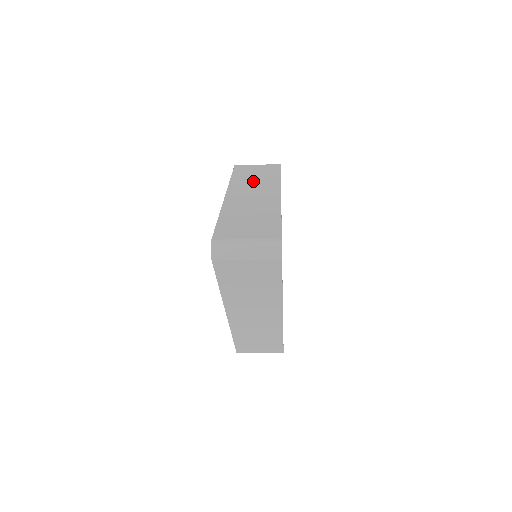
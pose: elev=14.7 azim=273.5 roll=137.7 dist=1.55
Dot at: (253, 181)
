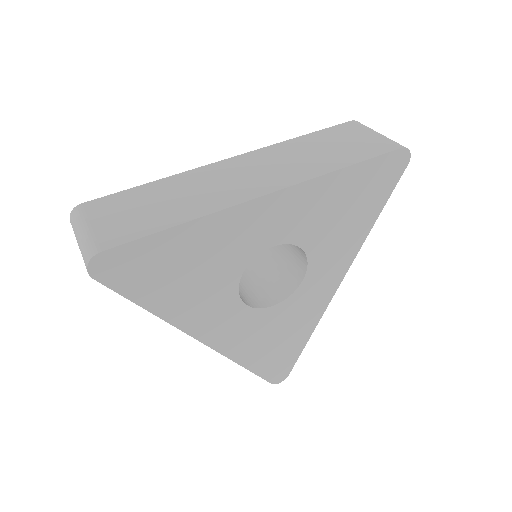
Dot at: (299, 155)
